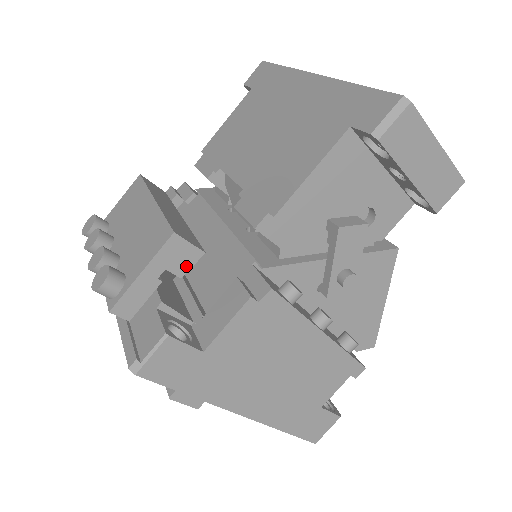
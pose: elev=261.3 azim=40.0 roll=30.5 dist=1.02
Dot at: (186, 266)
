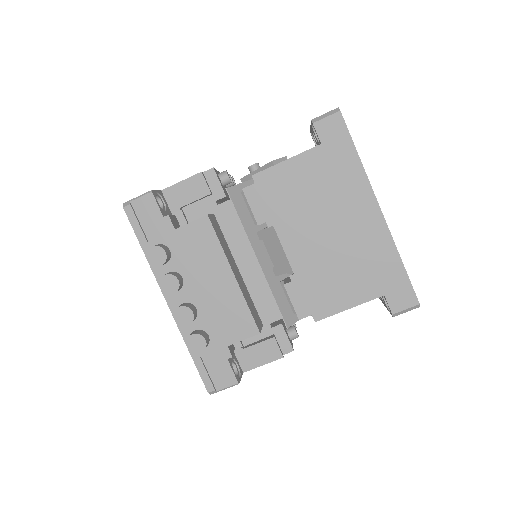
Dot at: occluded
